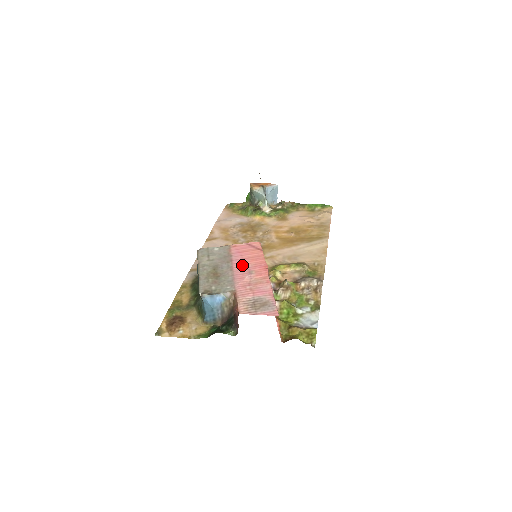
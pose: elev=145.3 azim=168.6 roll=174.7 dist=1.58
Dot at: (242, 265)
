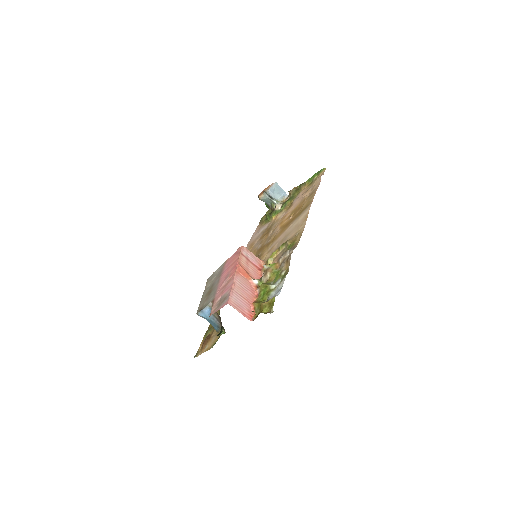
Dot at: (225, 274)
